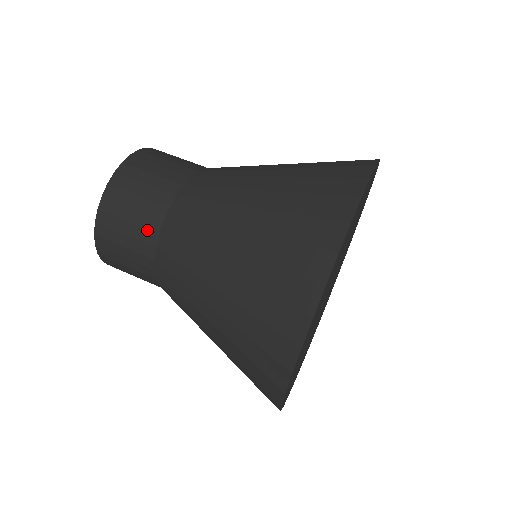
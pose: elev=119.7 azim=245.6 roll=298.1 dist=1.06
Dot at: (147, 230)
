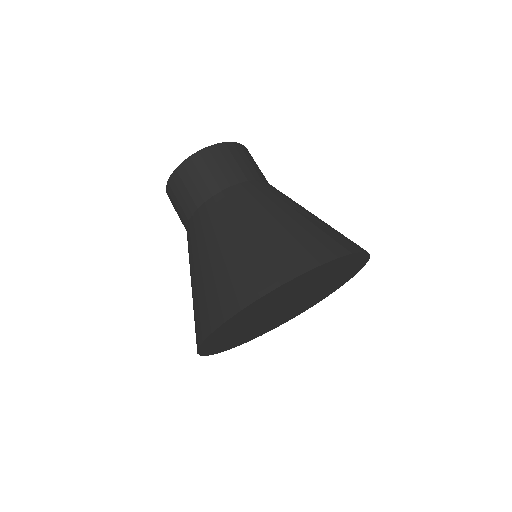
Dot at: (226, 179)
